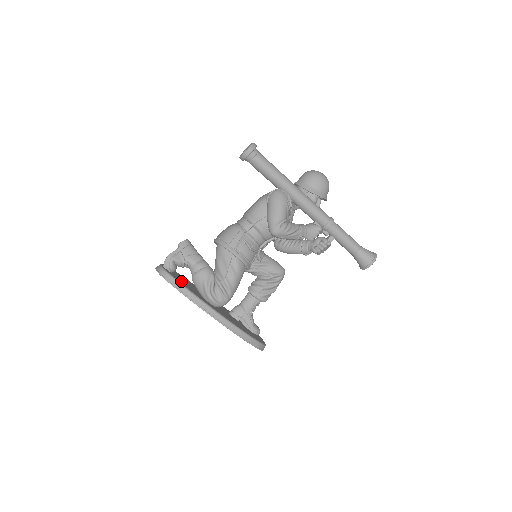
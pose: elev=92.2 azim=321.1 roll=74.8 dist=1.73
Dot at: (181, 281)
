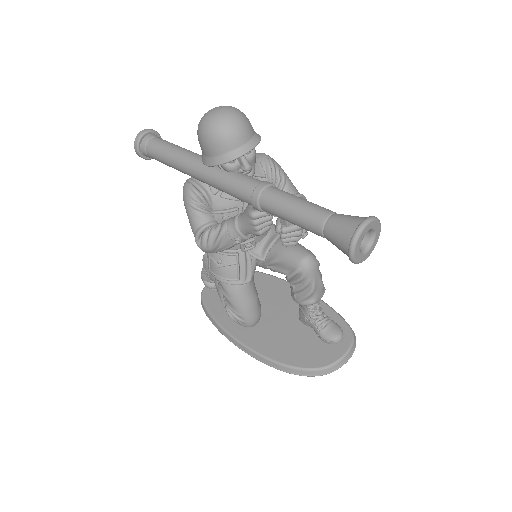
Dot at: (219, 300)
